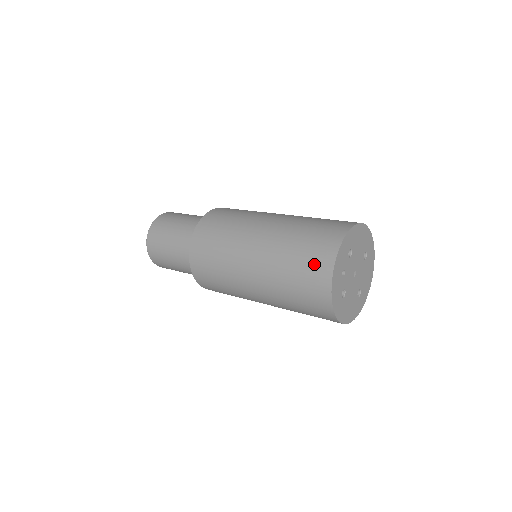
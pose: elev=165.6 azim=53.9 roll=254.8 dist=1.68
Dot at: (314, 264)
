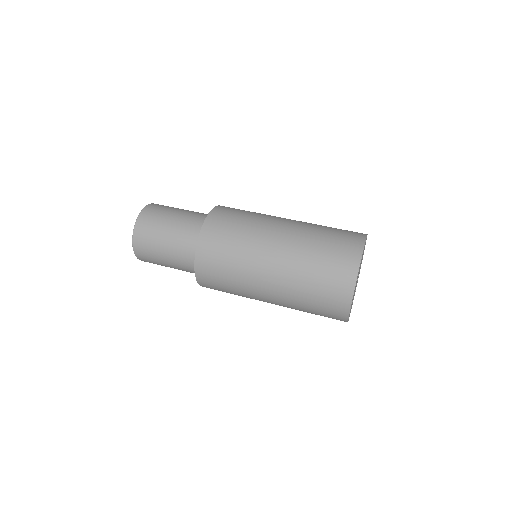
Dot at: (336, 282)
